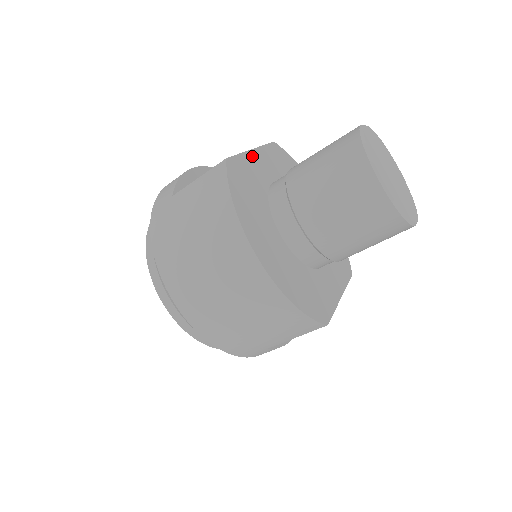
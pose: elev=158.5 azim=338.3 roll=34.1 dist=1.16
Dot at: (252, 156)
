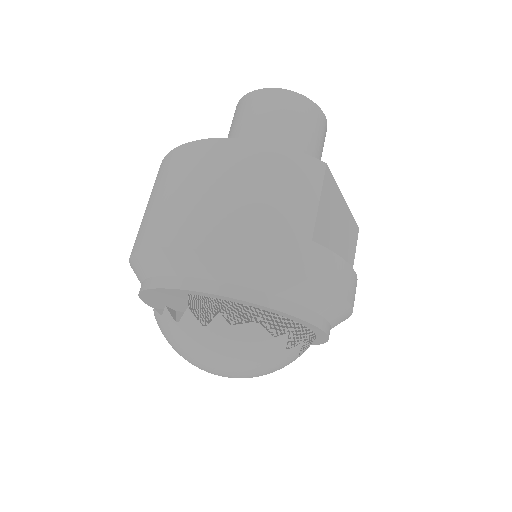
Dot at: occluded
